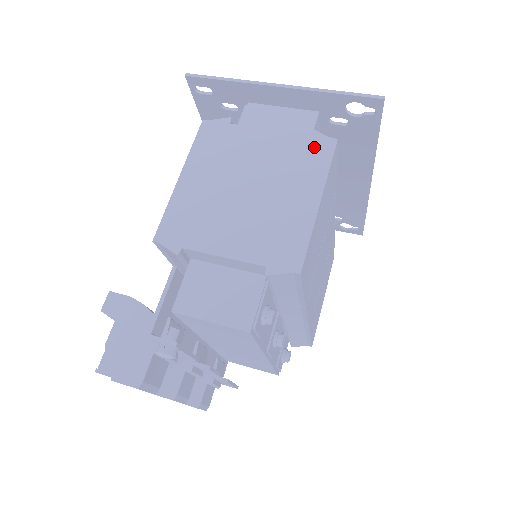
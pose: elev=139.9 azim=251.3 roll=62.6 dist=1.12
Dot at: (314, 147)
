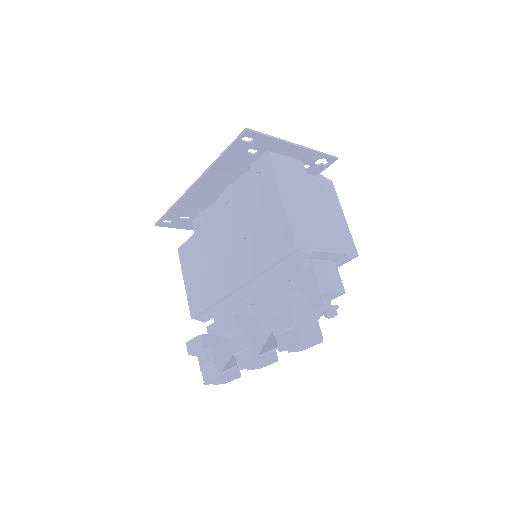
Dot at: (327, 185)
